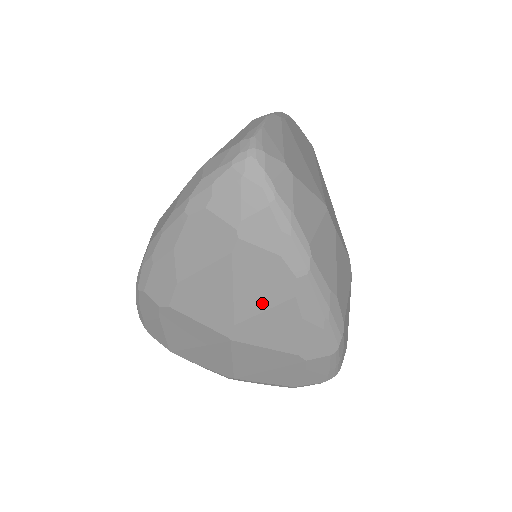
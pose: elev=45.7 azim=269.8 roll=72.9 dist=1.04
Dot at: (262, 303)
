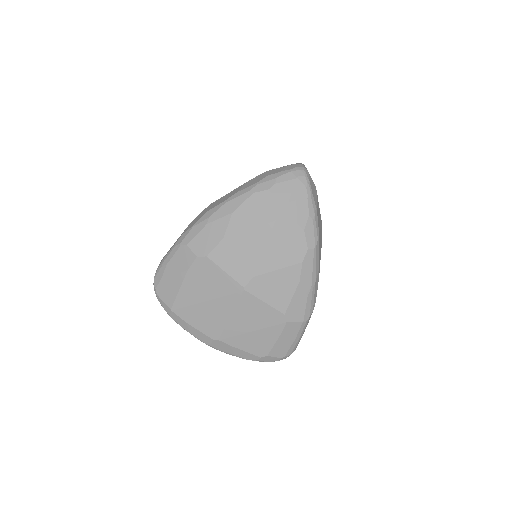
Dot at: (279, 263)
